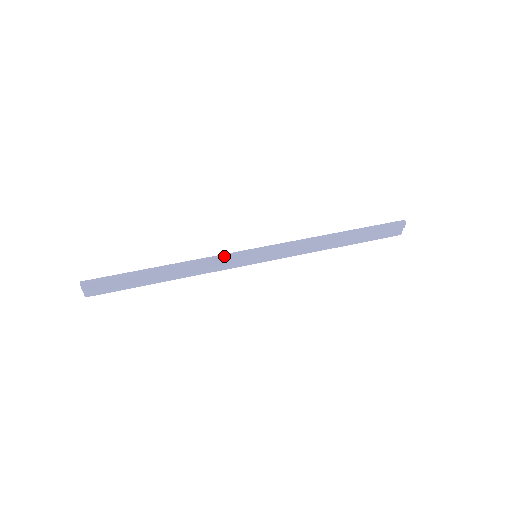
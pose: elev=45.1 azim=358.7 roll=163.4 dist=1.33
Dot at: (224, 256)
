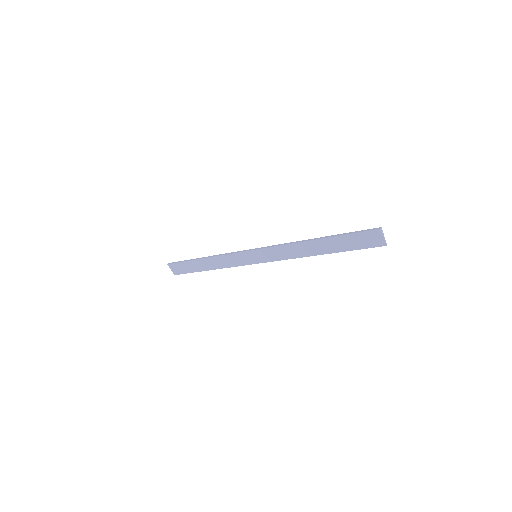
Dot at: (233, 253)
